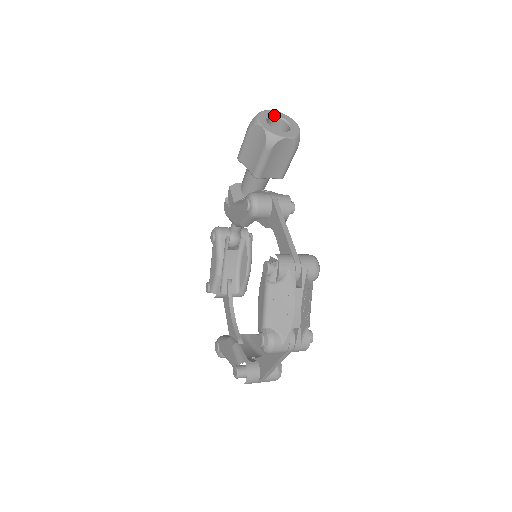
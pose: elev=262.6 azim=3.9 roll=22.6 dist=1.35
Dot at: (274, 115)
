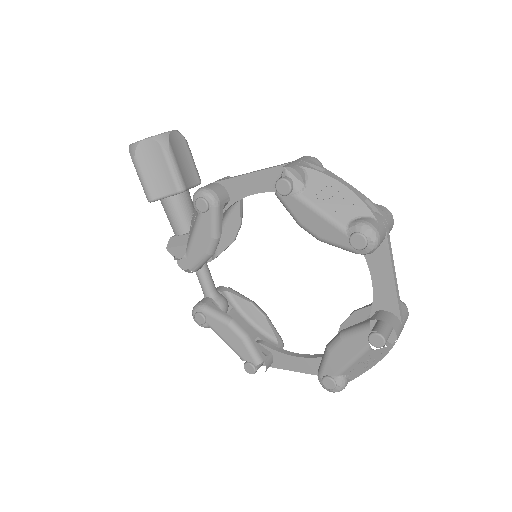
Dot at: occluded
